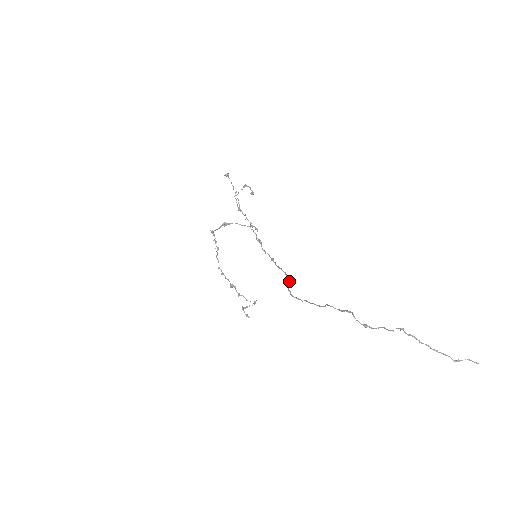
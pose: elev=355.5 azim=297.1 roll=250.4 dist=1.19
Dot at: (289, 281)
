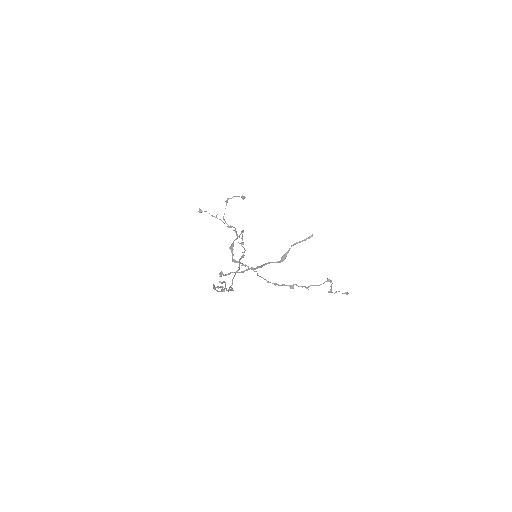
Dot at: (234, 275)
